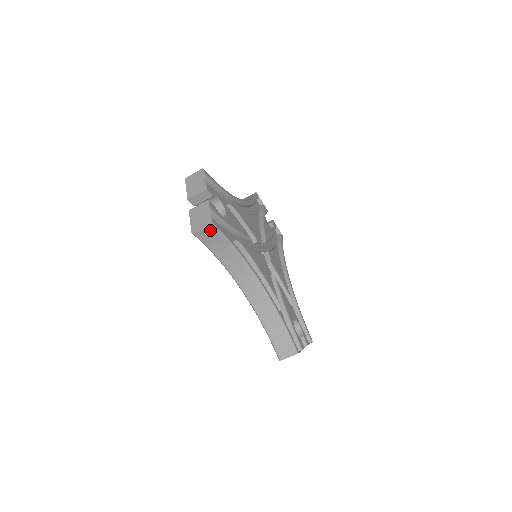
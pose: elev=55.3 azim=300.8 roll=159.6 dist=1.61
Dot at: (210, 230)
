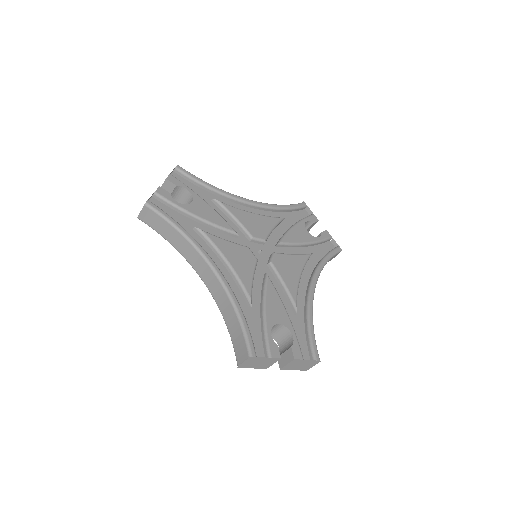
Dot at: (148, 212)
